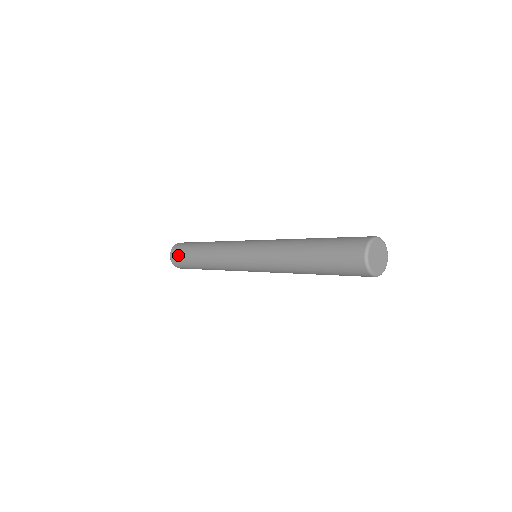
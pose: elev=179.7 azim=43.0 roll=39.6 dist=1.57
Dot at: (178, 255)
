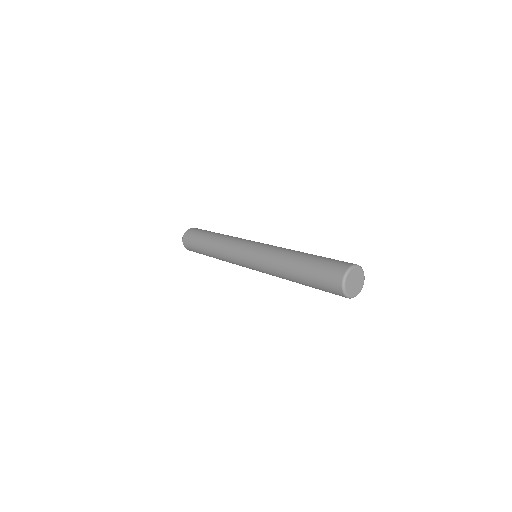
Dot at: (193, 251)
